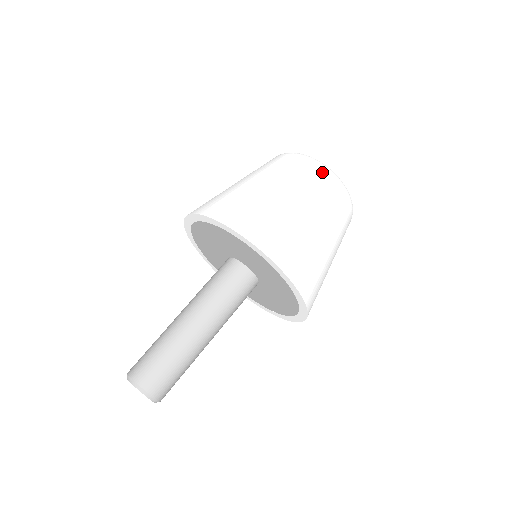
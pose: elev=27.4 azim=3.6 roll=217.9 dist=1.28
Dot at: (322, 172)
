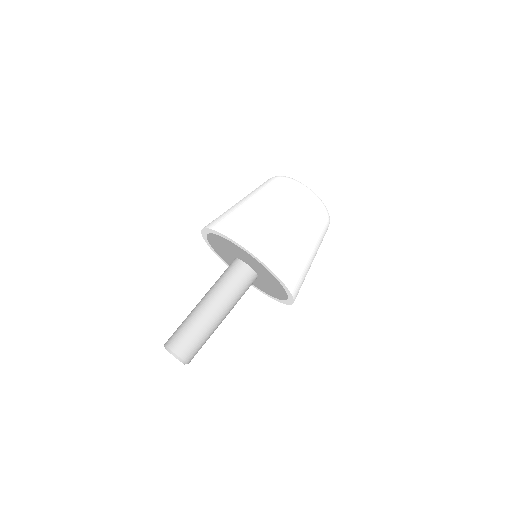
Dot at: (320, 209)
